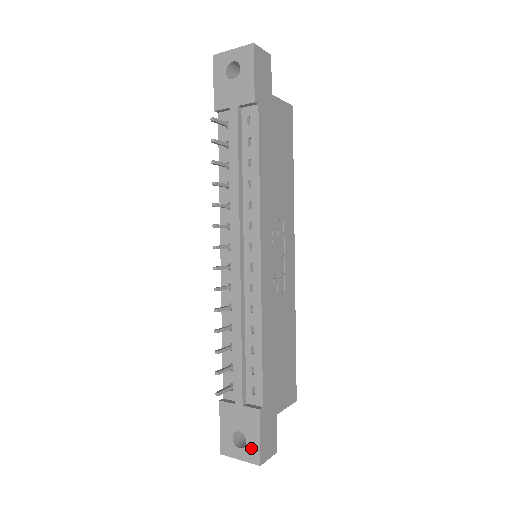
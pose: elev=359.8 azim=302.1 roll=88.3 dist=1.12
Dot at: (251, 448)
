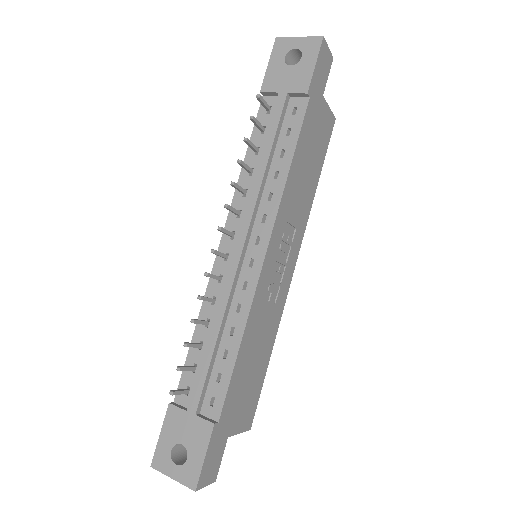
Dot at: (190, 467)
